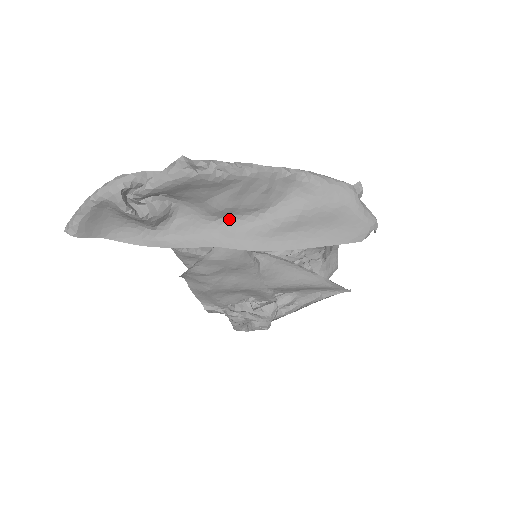
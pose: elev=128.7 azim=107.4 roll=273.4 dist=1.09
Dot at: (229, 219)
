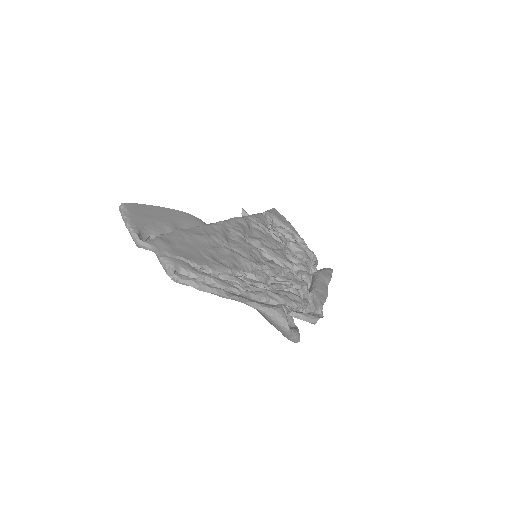
Dot at: occluded
